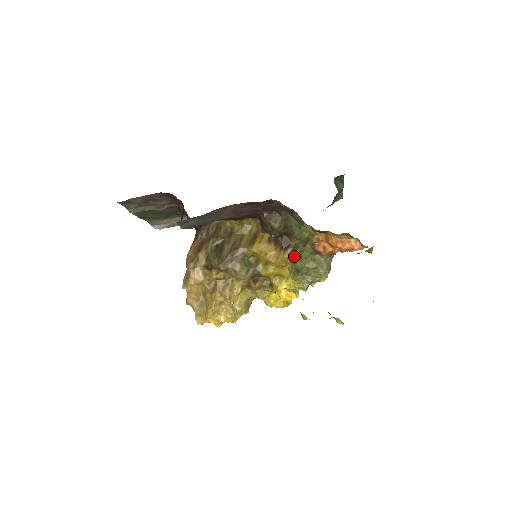
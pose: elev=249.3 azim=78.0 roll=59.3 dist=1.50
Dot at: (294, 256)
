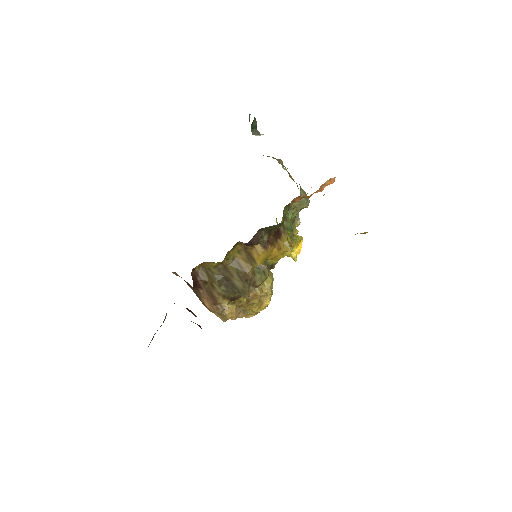
Dot at: occluded
